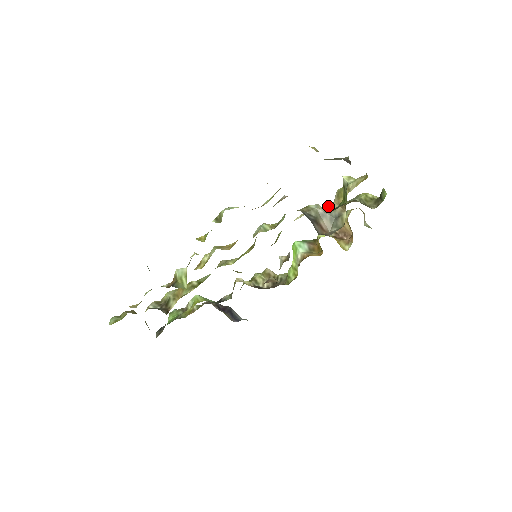
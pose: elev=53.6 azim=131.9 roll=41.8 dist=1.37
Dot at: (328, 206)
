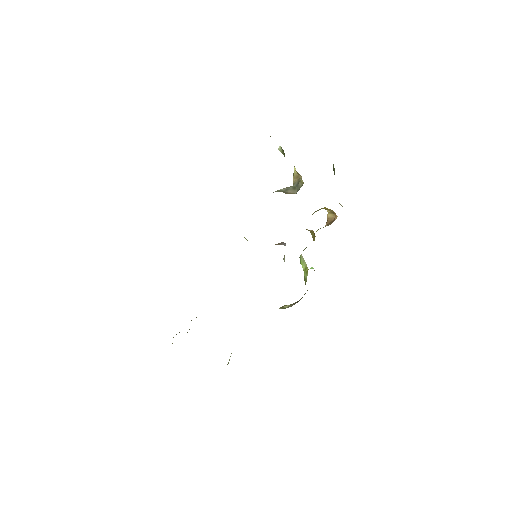
Dot at: occluded
